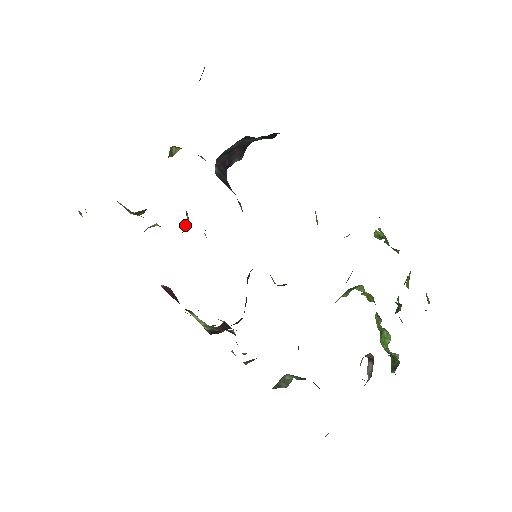
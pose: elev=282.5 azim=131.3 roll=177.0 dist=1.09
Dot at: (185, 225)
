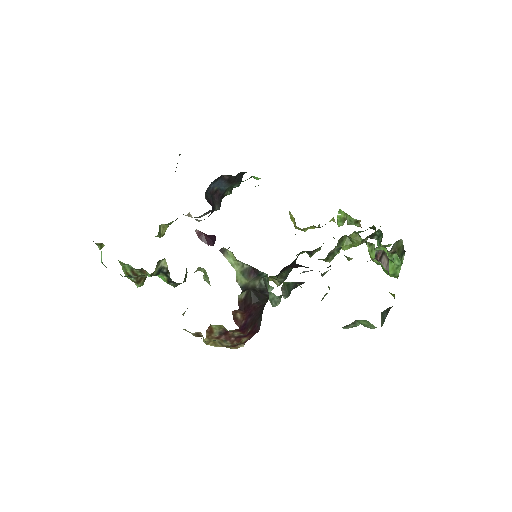
Dot at: occluded
